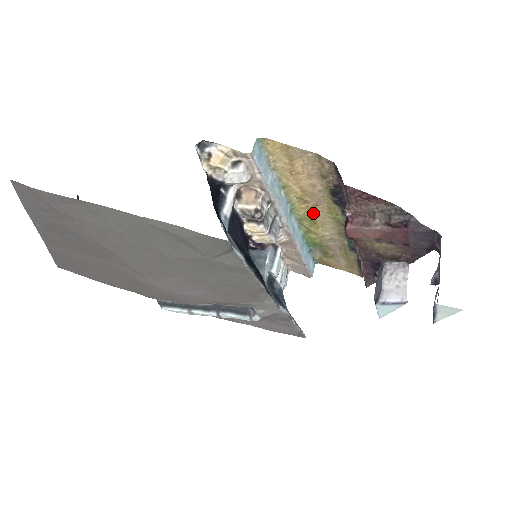
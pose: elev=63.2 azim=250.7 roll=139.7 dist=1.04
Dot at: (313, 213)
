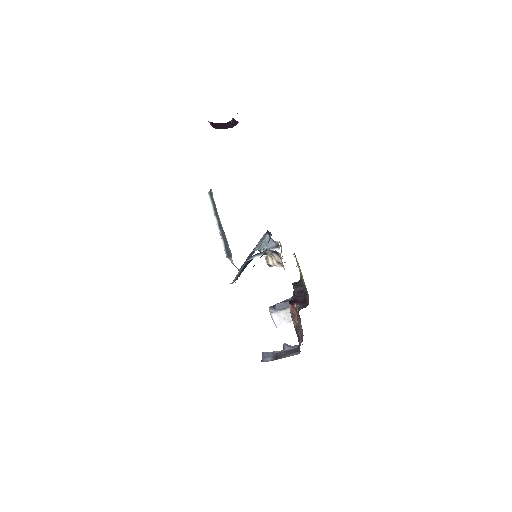
Dot at: occluded
